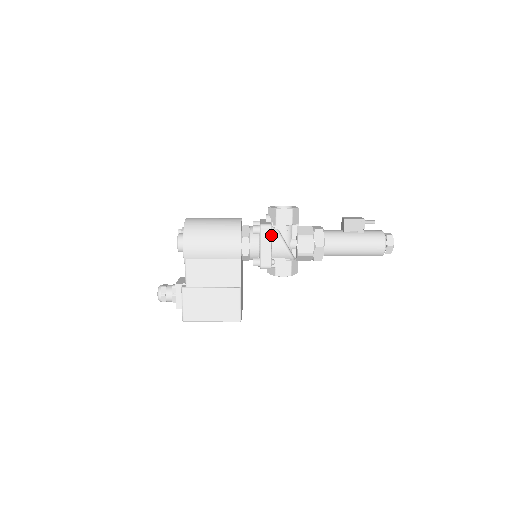
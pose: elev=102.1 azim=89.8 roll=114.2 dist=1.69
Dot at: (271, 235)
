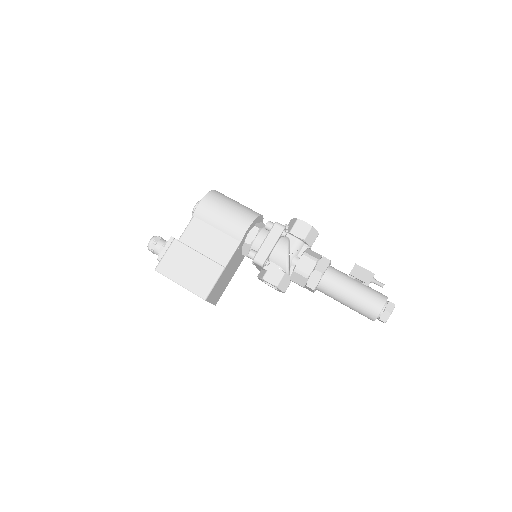
Dot at: (280, 235)
